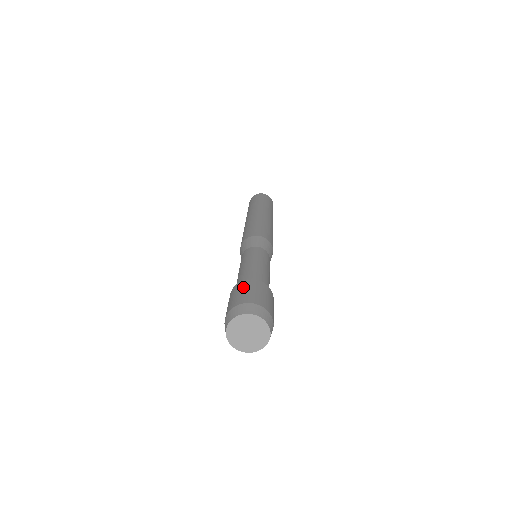
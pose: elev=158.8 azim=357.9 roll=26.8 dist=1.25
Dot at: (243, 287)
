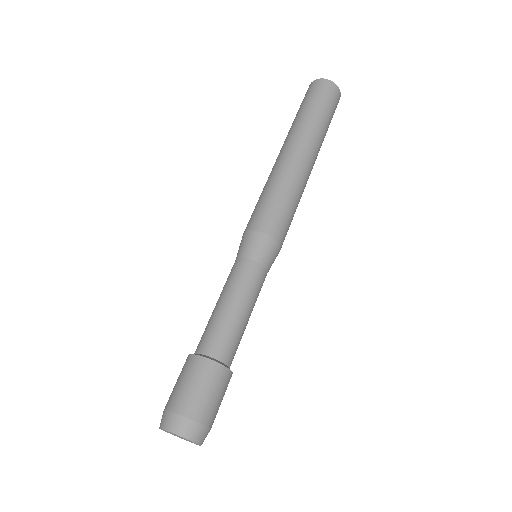
Dot at: (192, 374)
